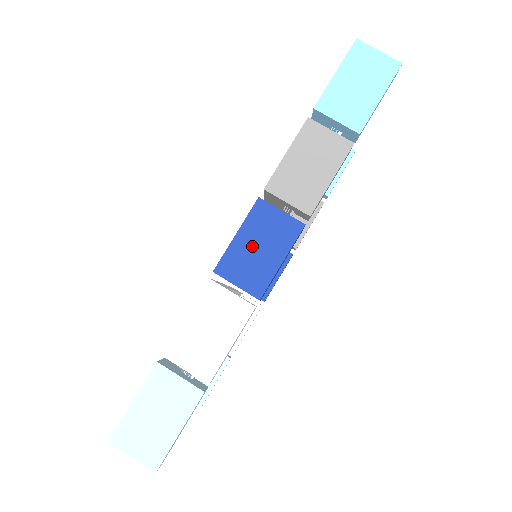
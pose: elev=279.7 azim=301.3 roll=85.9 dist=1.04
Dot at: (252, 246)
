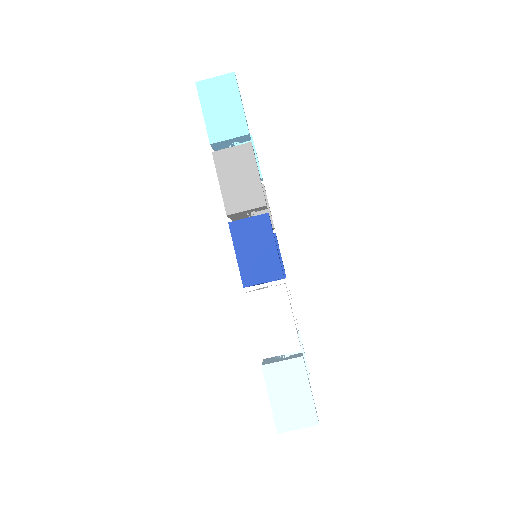
Dot at: (251, 253)
